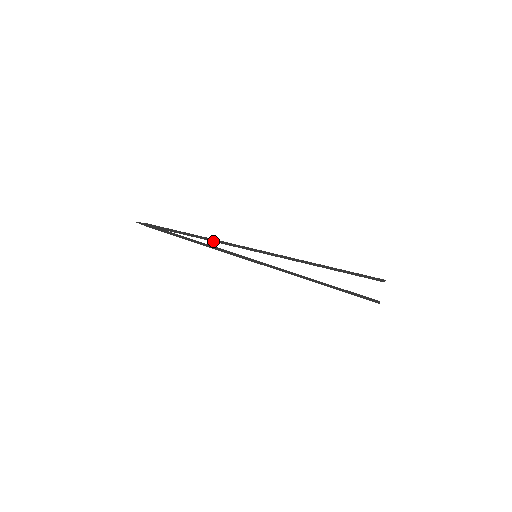
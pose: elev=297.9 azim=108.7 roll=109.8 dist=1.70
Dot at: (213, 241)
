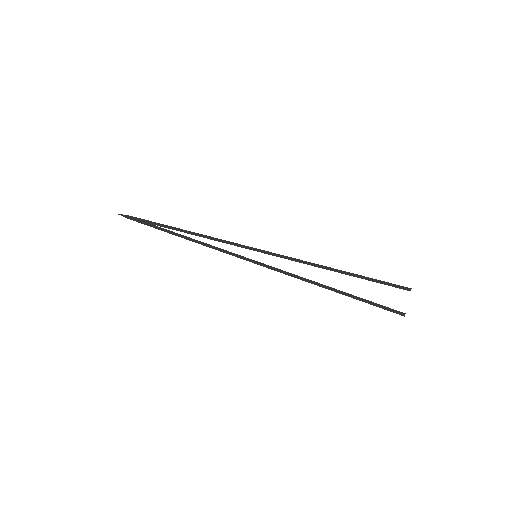
Dot at: occluded
